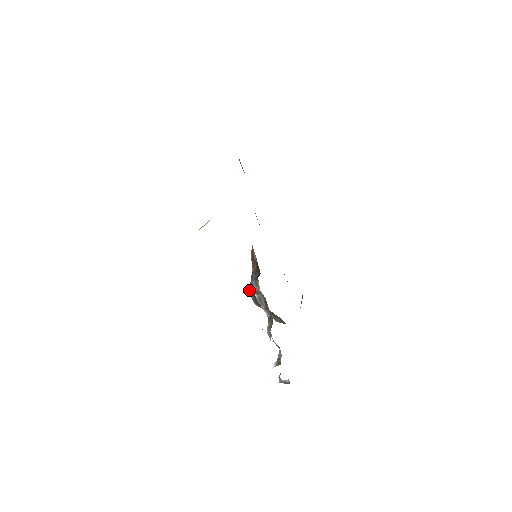
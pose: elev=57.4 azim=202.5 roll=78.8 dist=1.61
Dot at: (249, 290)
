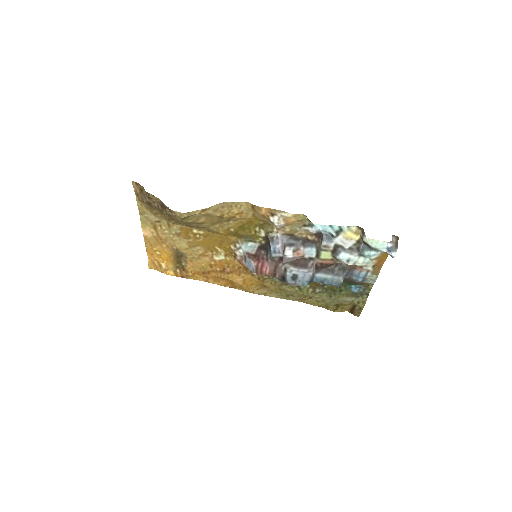
Dot at: (283, 266)
